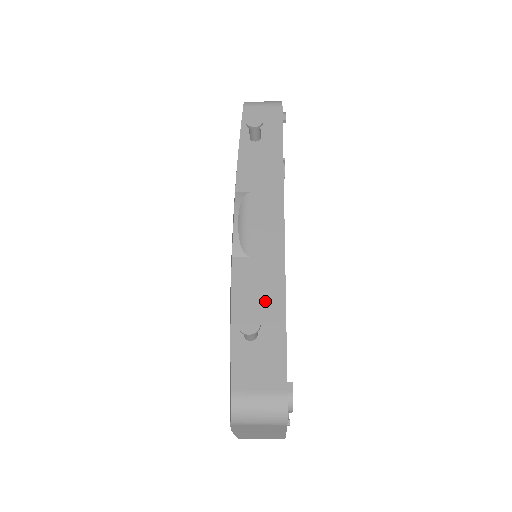
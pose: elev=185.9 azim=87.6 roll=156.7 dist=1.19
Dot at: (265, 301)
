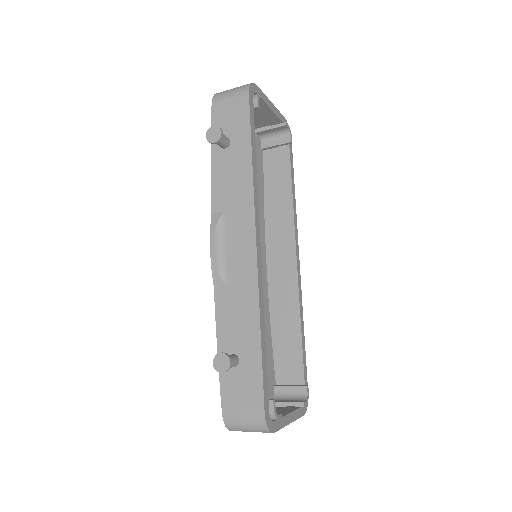
Dot at: (243, 329)
